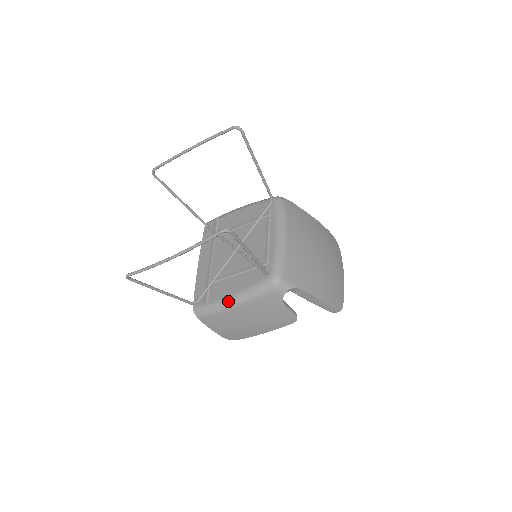
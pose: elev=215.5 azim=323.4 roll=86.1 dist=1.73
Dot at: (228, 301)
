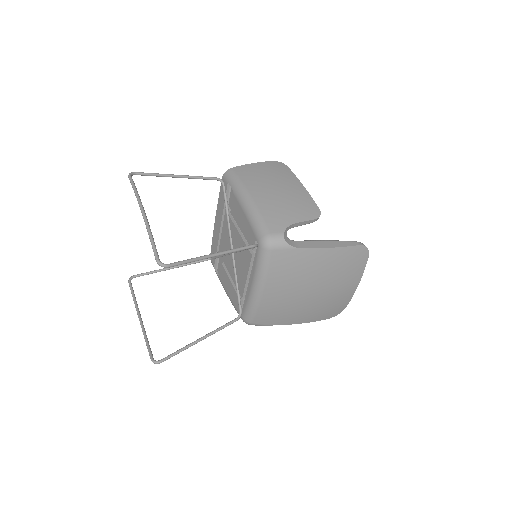
Dot at: occluded
